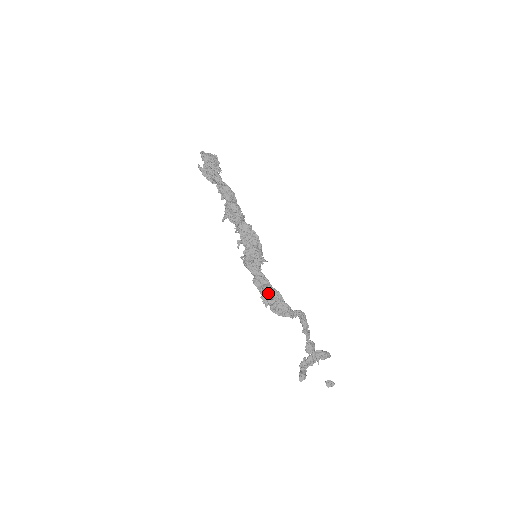
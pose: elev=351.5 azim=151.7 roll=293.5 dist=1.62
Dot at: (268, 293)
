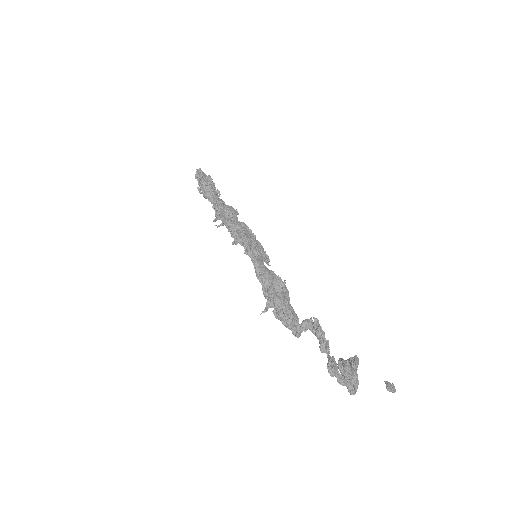
Dot at: (280, 281)
